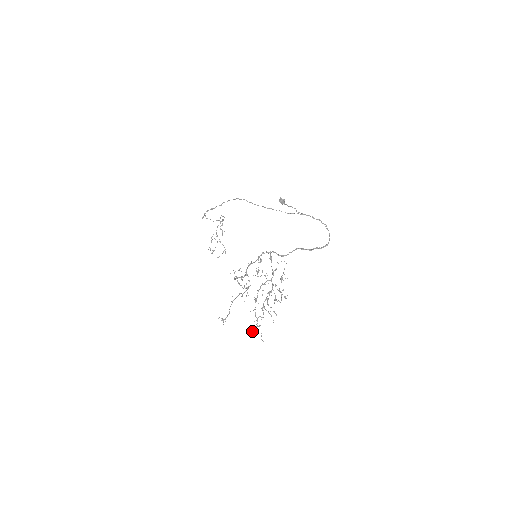
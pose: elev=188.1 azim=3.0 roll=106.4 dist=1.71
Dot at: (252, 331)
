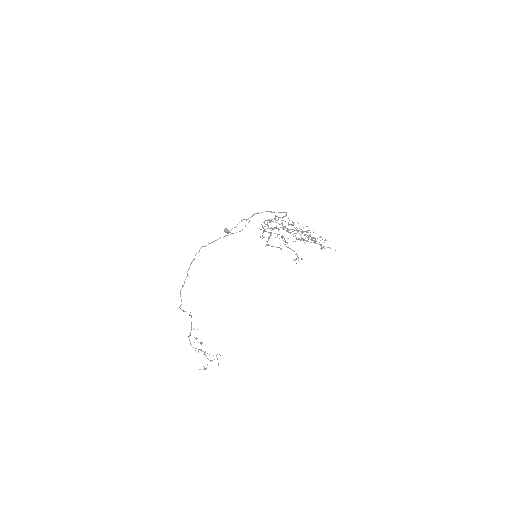
Dot at: occluded
